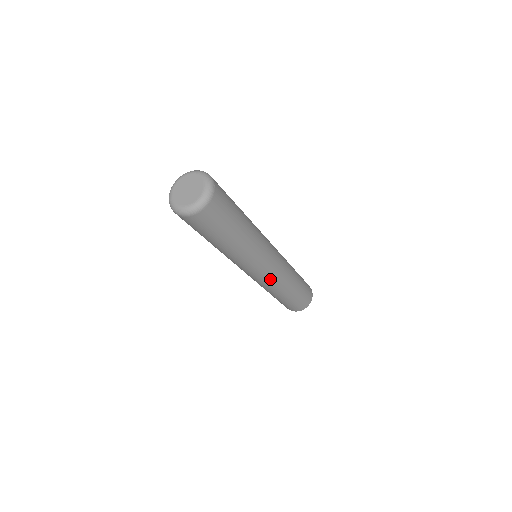
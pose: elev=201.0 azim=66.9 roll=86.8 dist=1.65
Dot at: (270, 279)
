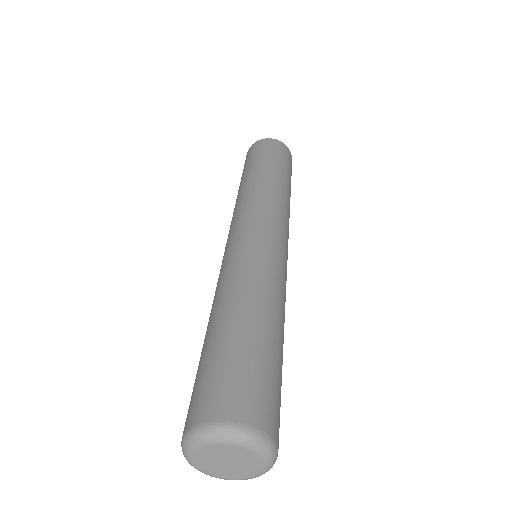
Dot at: occluded
